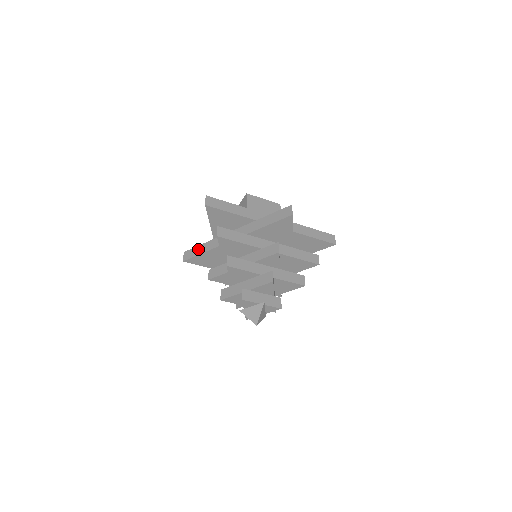
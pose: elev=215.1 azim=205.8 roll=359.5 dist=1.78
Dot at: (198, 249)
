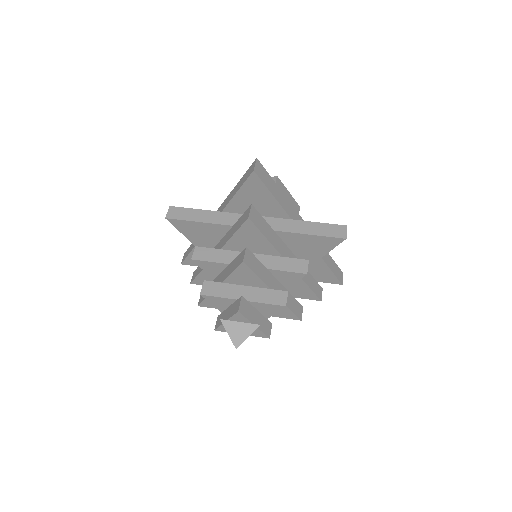
Dot at: (194, 213)
